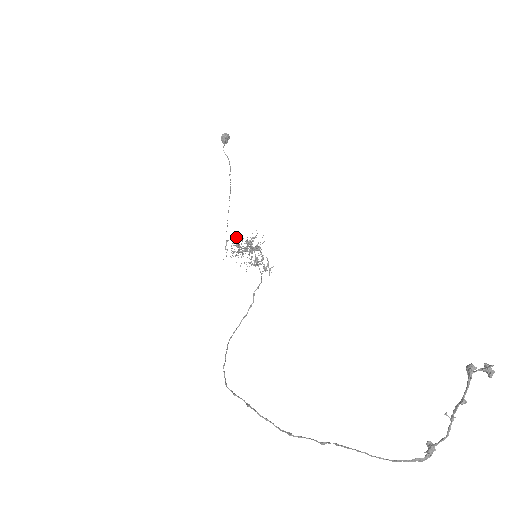
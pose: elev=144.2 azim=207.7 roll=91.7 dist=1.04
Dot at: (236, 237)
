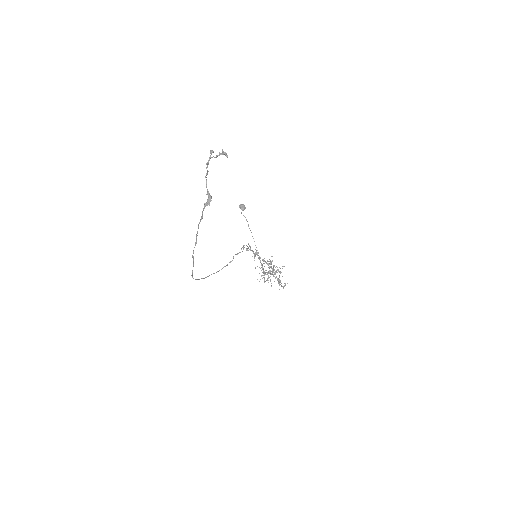
Dot at: occluded
